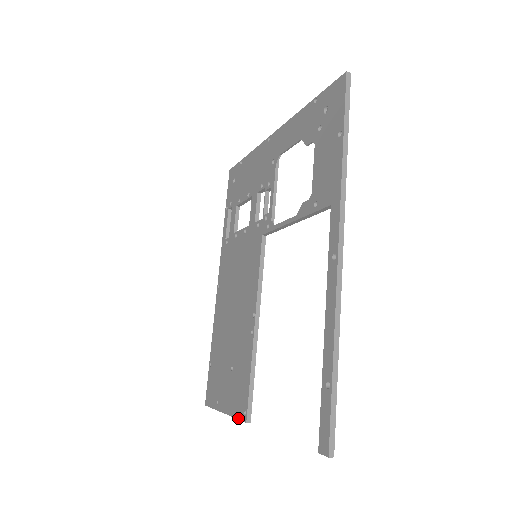
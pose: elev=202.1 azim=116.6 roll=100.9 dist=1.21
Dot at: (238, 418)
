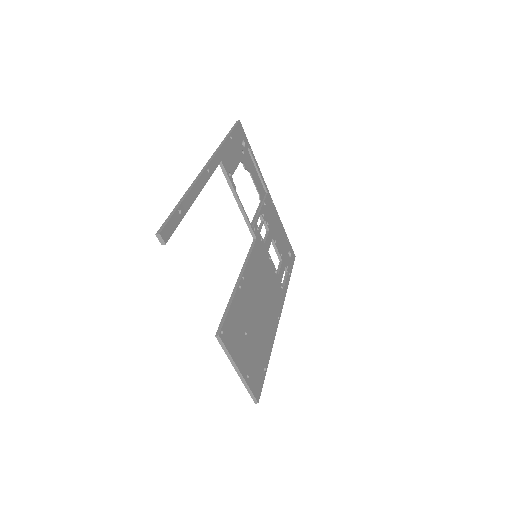
Dot at: (222, 347)
